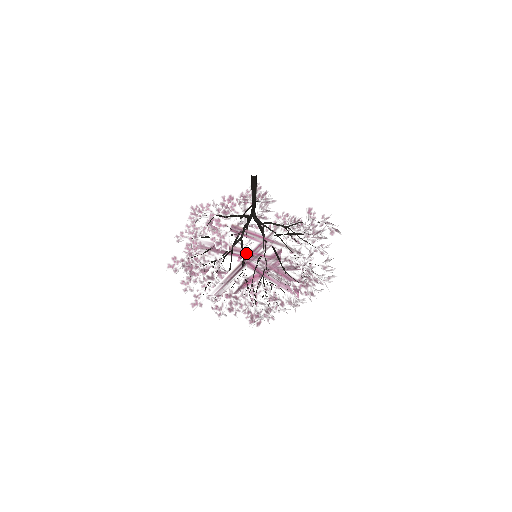
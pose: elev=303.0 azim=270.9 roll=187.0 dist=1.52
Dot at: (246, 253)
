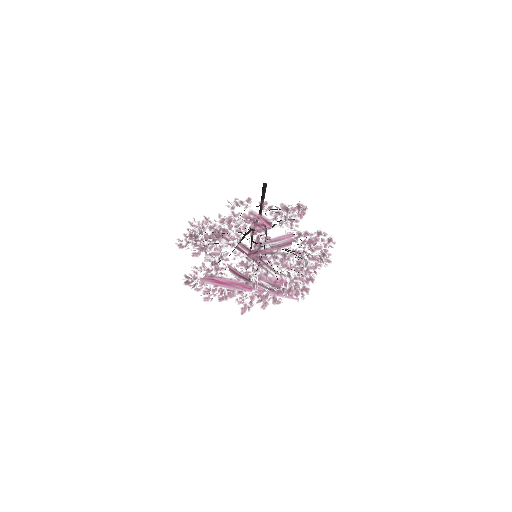
Dot at: occluded
